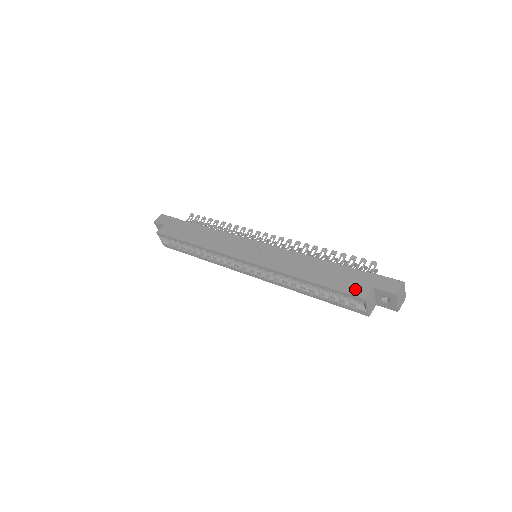
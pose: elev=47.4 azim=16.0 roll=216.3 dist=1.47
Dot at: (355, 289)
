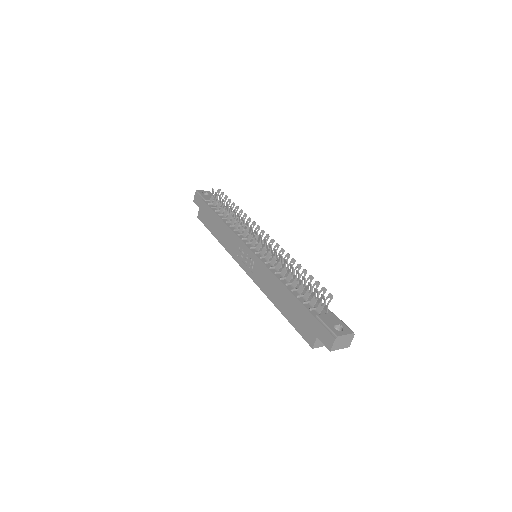
Dot at: (306, 334)
